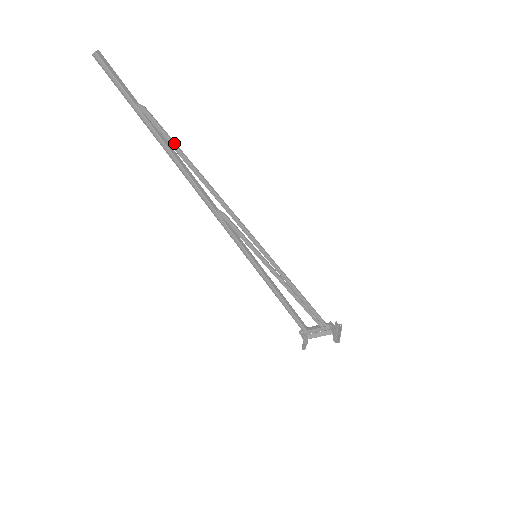
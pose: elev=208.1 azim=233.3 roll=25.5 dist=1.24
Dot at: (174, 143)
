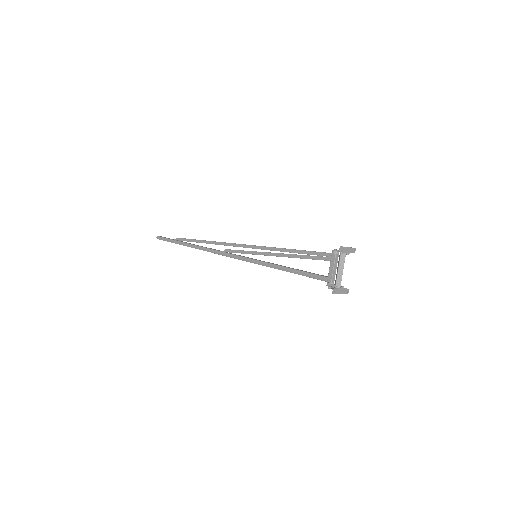
Dot at: (192, 239)
